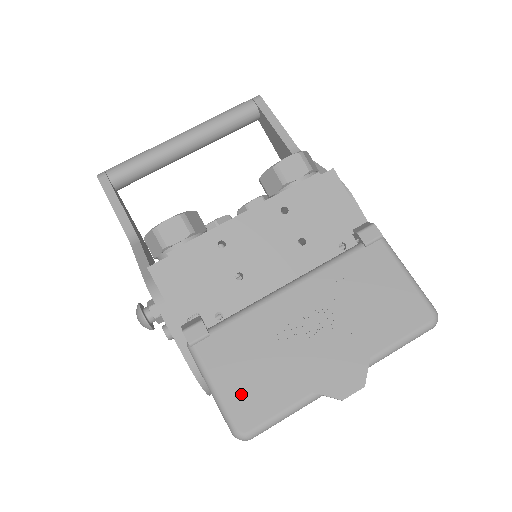
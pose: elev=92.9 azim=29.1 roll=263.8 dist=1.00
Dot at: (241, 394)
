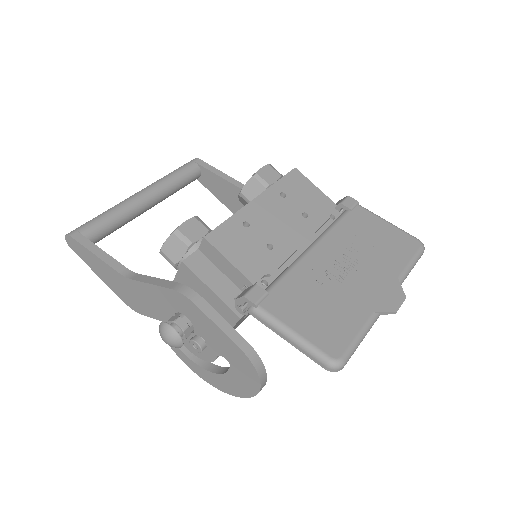
Dot at: (319, 330)
